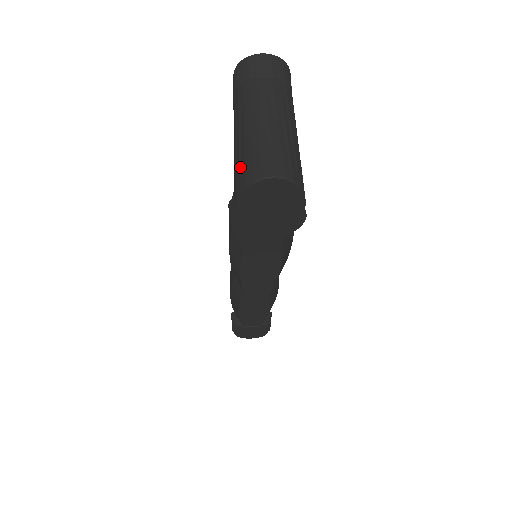
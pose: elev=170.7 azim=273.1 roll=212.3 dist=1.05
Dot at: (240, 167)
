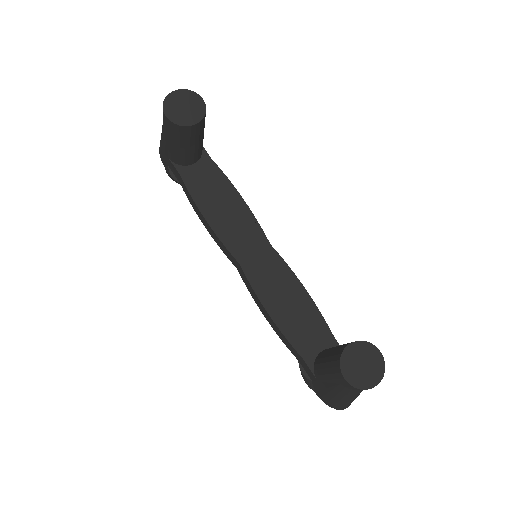
Dot at: (330, 402)
